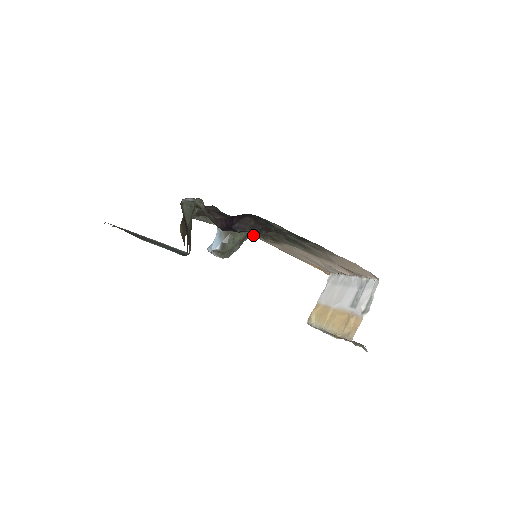
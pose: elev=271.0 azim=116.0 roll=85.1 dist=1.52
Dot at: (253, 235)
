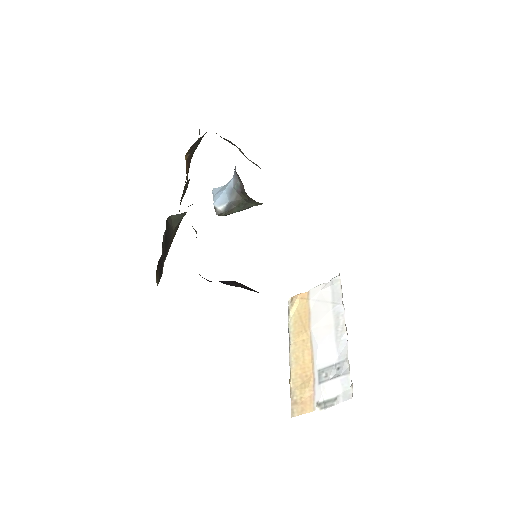
Dot at: occluded
